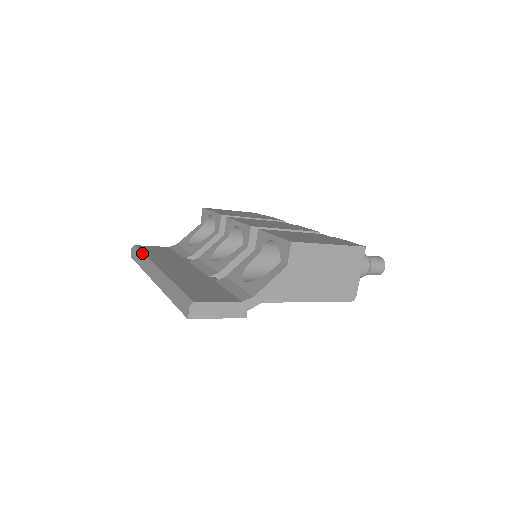
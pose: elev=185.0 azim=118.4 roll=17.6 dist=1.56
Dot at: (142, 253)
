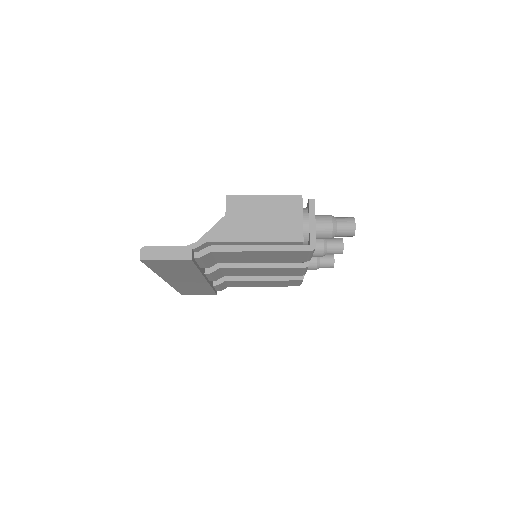
Dot at: occluded
